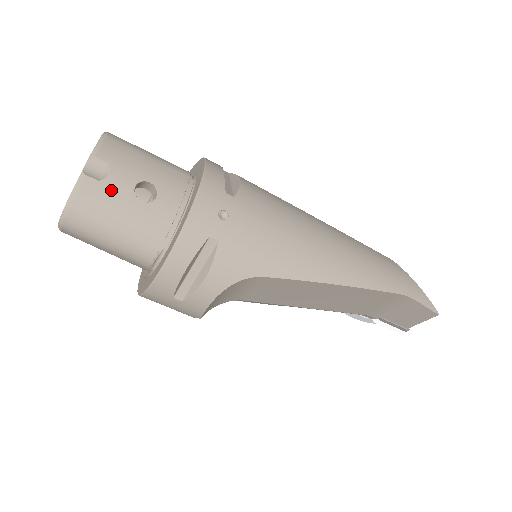
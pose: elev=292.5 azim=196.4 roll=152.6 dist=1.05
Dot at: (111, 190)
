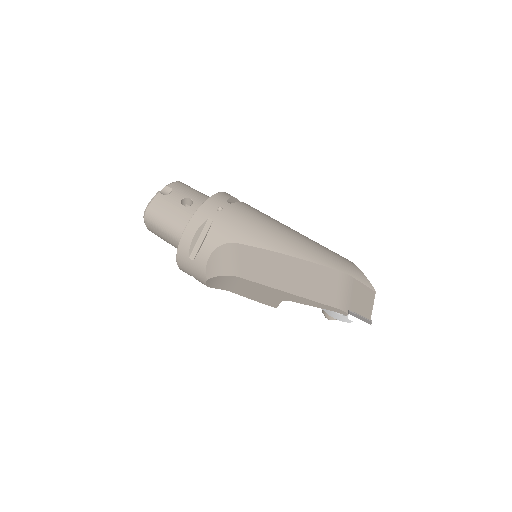
Dot at: (169, 200)
